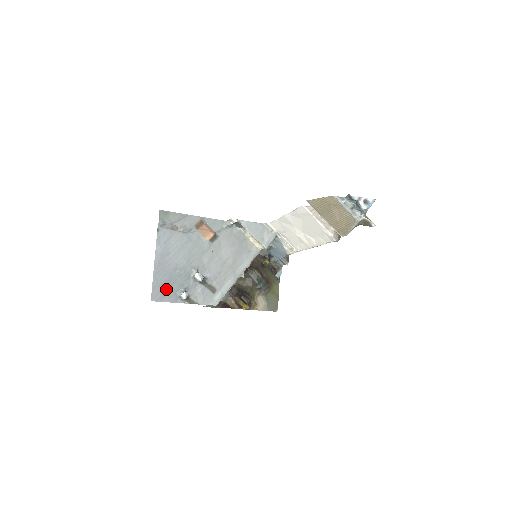
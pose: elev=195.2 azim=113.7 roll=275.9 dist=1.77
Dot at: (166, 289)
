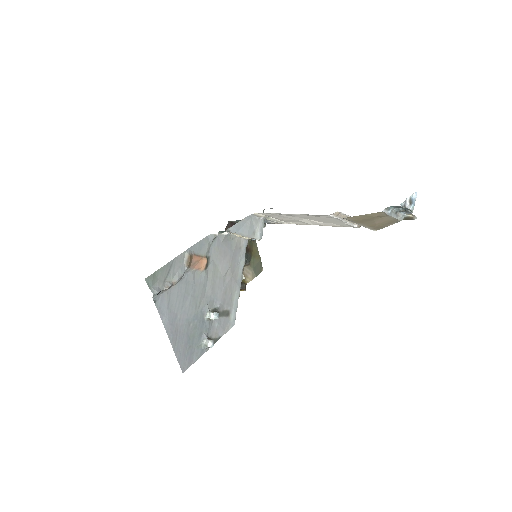
Dot at: (189, 350)
